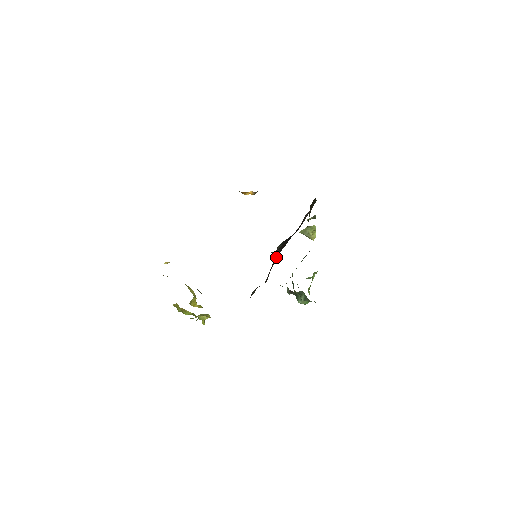
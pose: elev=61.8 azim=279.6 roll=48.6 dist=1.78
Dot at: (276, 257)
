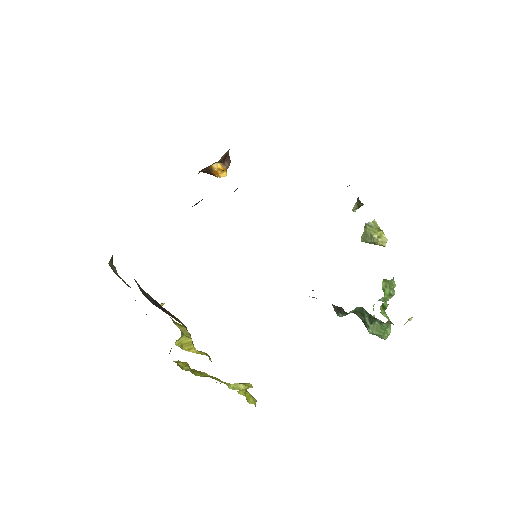
Dot at: occluded
